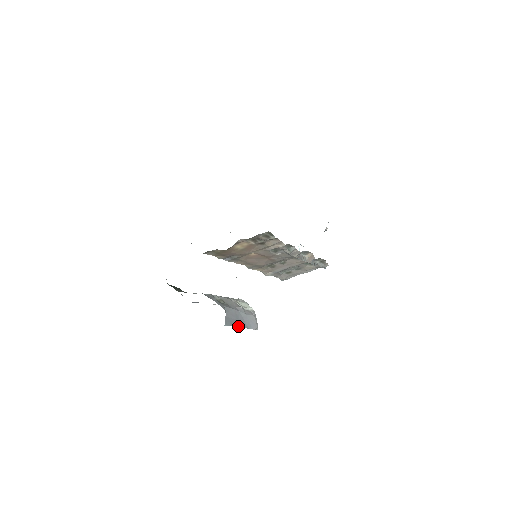
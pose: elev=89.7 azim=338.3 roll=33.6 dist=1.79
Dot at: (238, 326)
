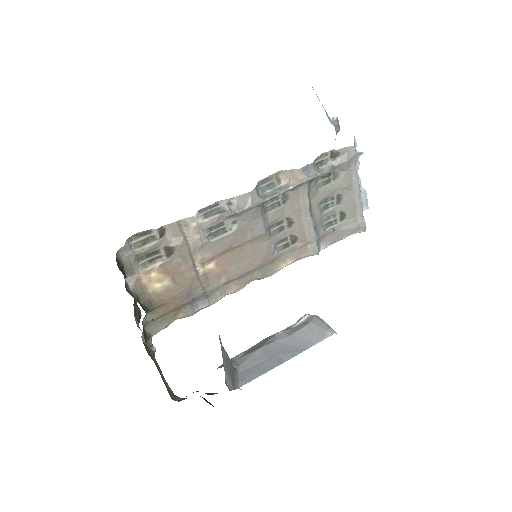
Dot at: (279, 364)
